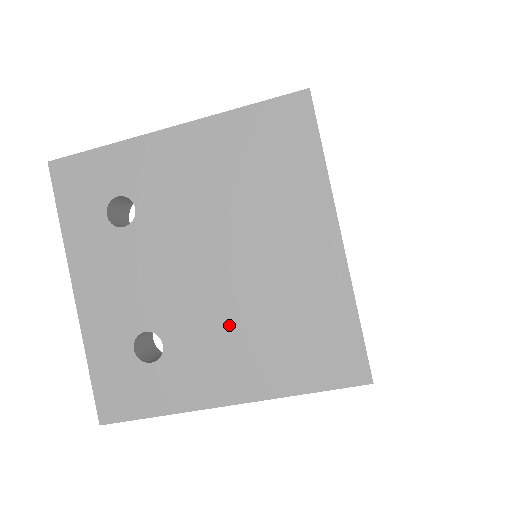
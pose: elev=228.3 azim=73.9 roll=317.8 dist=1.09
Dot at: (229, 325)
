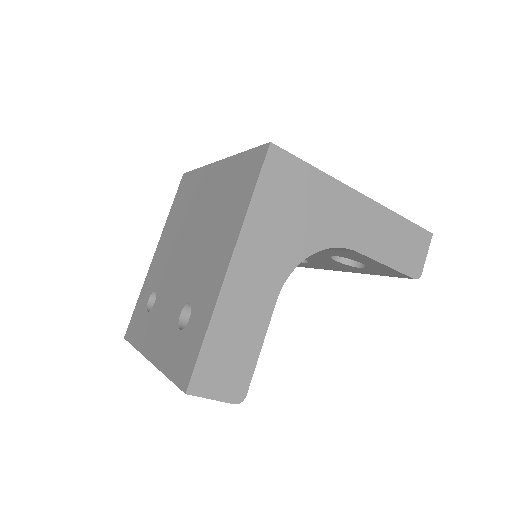
Dot at: (207, 246)
